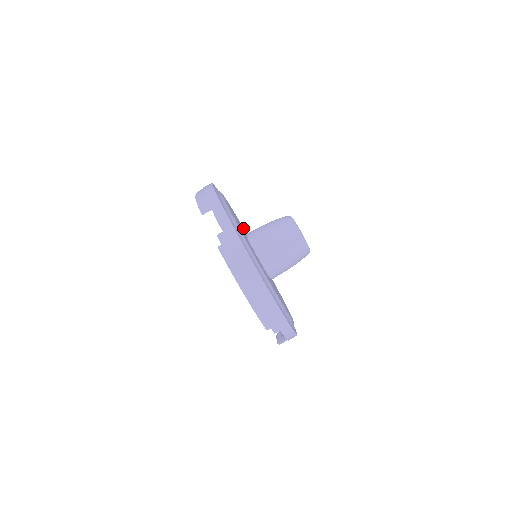
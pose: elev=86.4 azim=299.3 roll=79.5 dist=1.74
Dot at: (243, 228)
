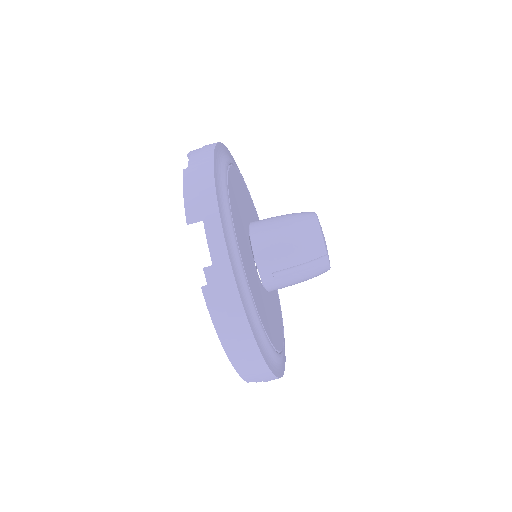
Dot at: (247, 194)
